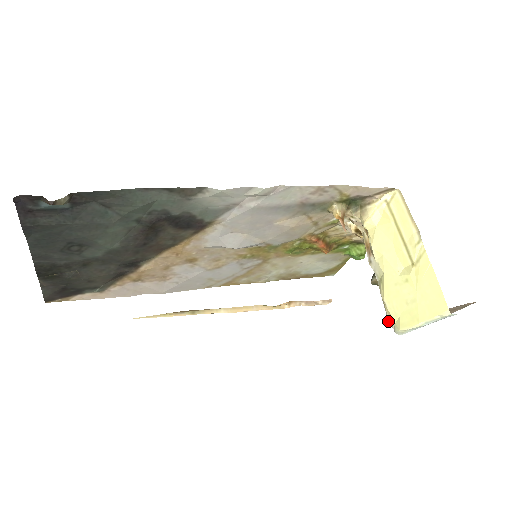
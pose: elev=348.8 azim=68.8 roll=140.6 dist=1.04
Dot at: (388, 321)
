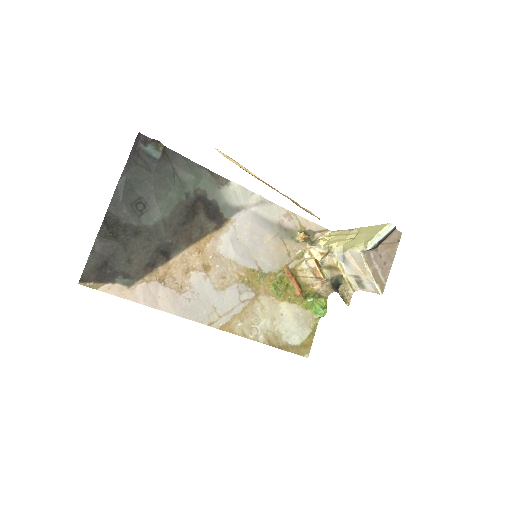
Dot at: (360, 253)
